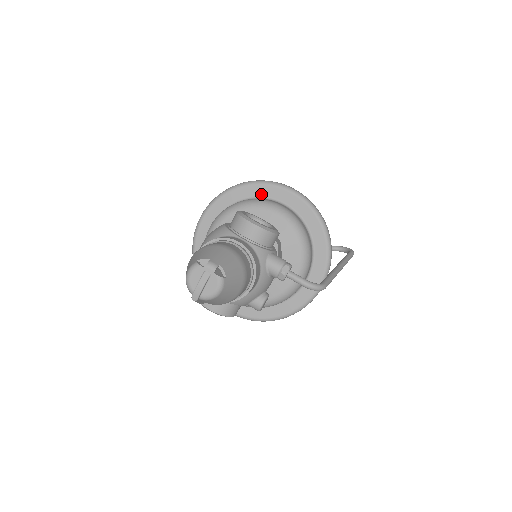
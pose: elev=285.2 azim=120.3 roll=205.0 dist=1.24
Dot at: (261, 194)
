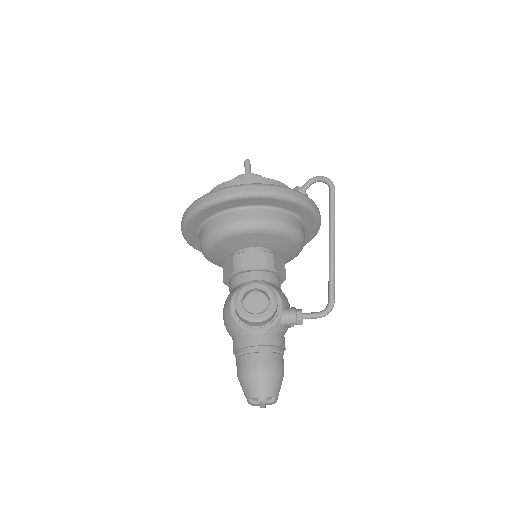
Dot at: (222, 209)
